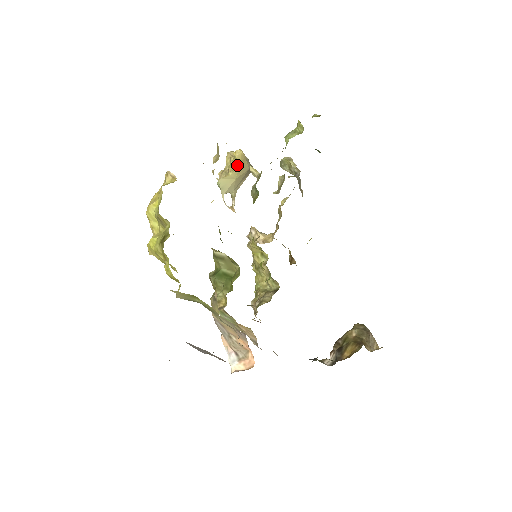
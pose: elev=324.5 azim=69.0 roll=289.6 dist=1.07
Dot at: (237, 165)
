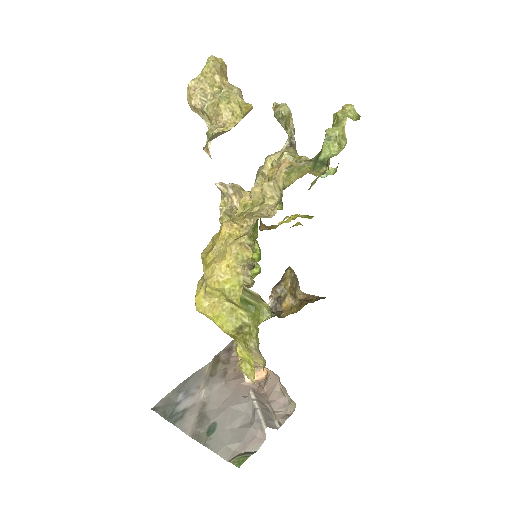
Dot at: (239, 118)
